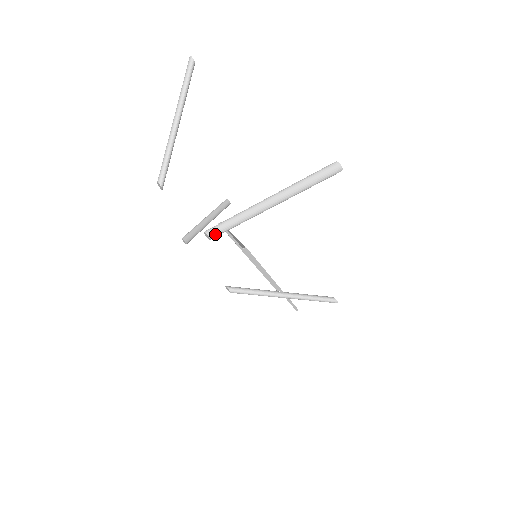
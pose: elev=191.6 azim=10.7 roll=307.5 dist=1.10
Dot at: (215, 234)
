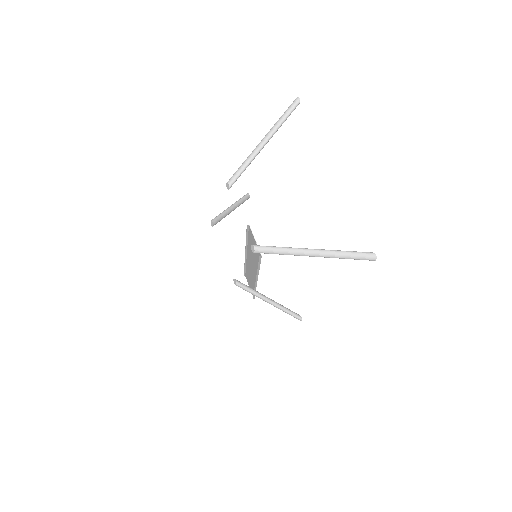
Dot at: (260, 252)
